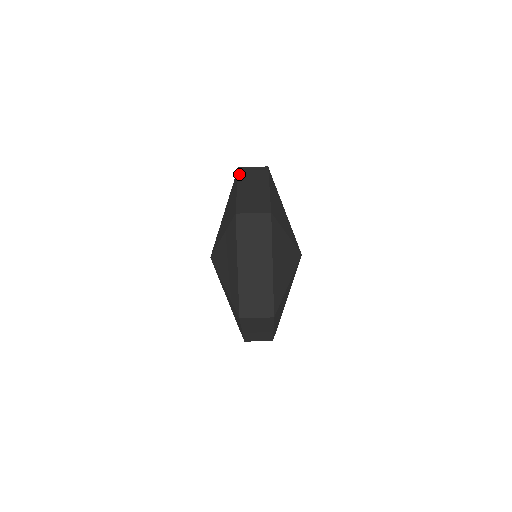
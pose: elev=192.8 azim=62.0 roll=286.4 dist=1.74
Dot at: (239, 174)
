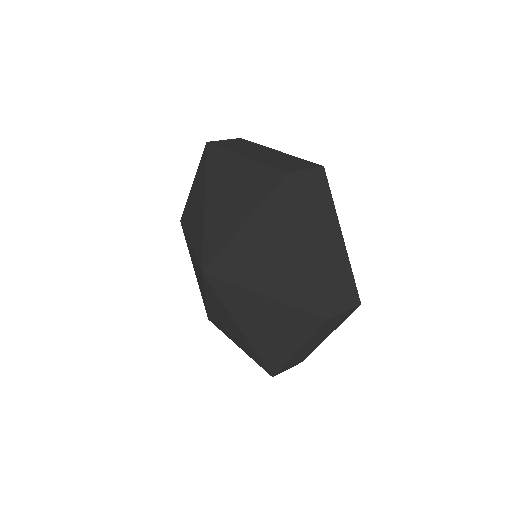
Dot at: (297, 199)
